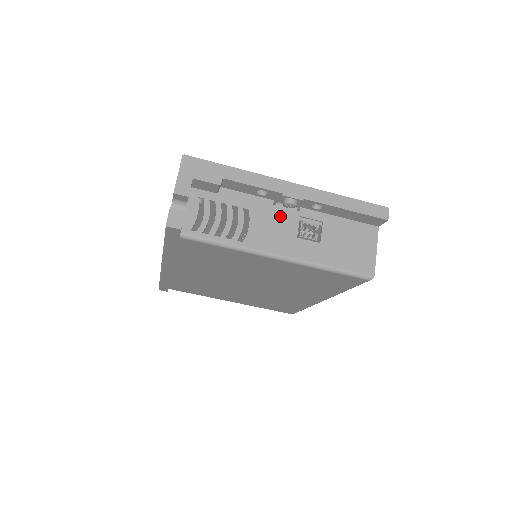
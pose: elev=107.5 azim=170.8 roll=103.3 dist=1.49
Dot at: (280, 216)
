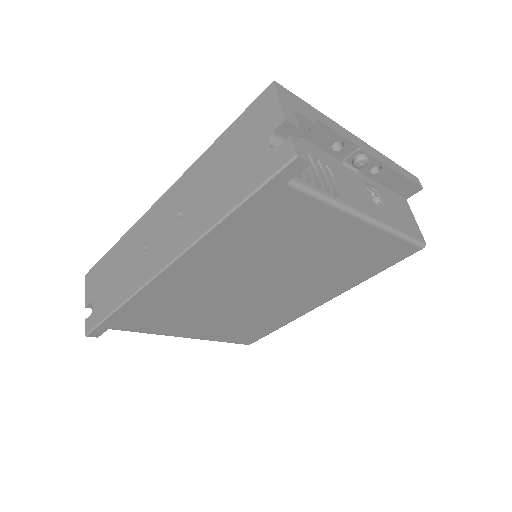
Dot at: (350, 176)
